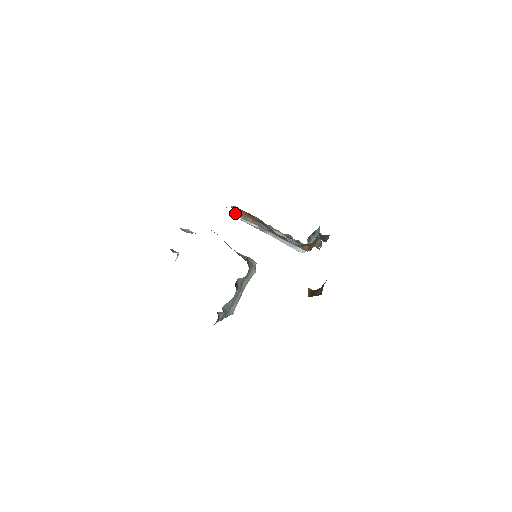
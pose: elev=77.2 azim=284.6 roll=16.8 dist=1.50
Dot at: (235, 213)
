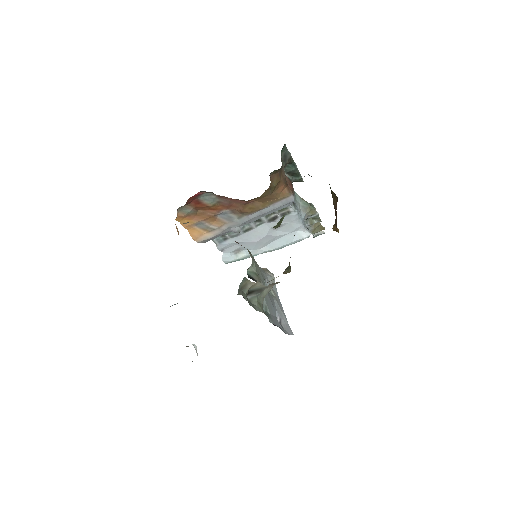
Dot at: (197, 236)
